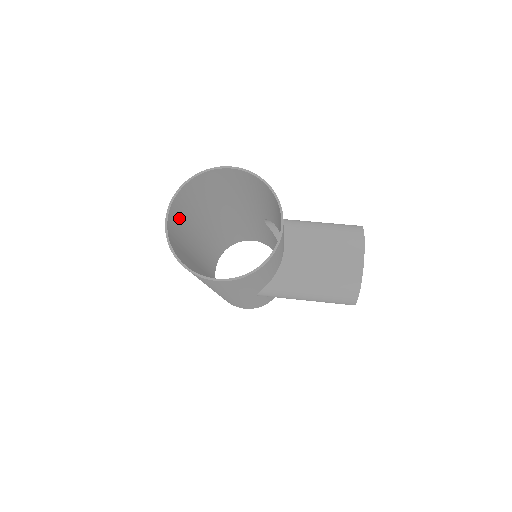
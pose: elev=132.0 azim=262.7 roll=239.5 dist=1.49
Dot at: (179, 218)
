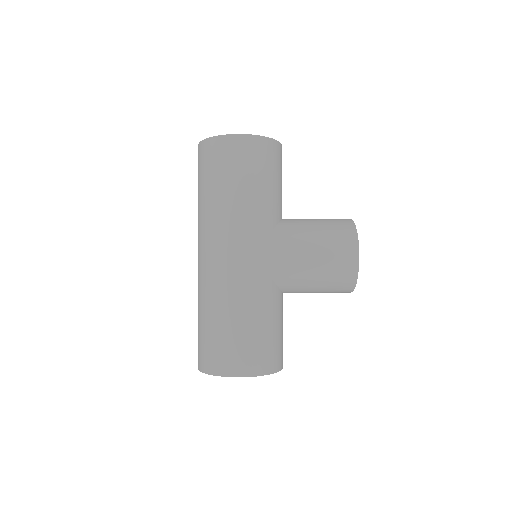
Dot at: occluded
